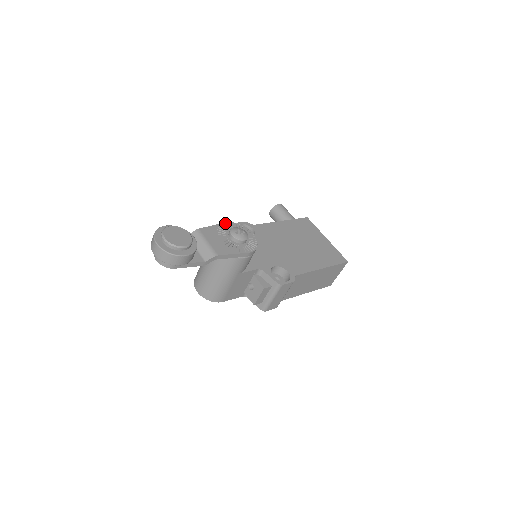
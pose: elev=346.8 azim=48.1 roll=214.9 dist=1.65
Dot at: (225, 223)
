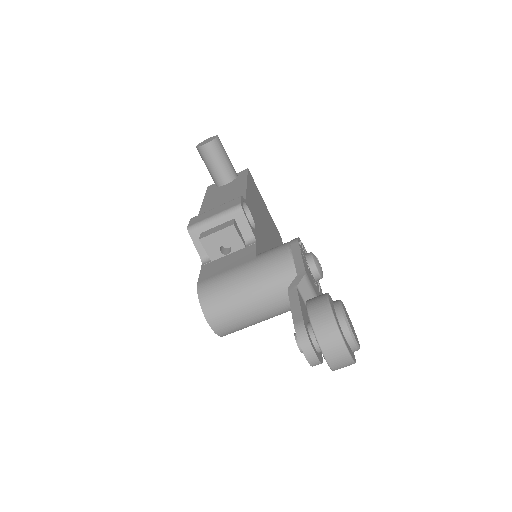
Dot at: (299, 243)
